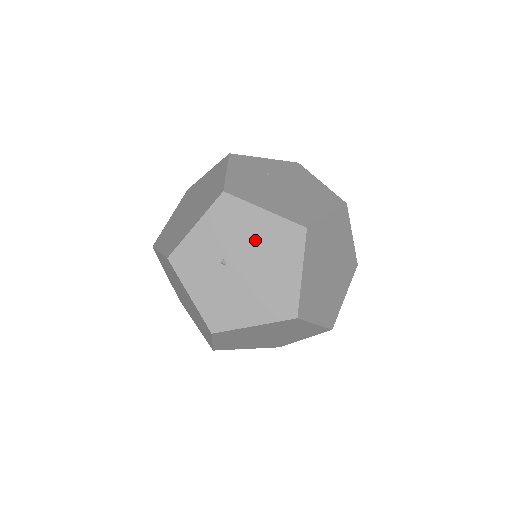
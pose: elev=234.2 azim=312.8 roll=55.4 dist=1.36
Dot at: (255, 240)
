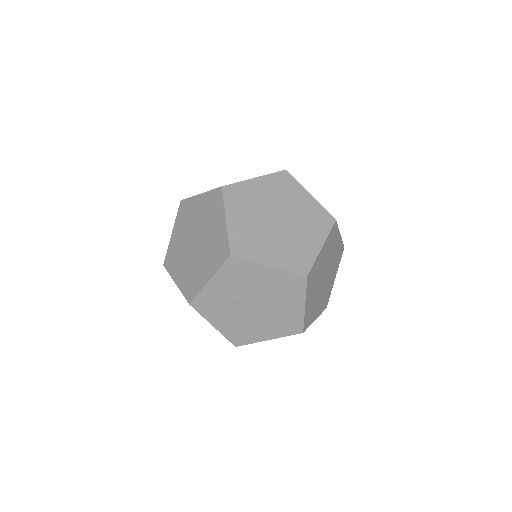
Dot at: (263, 287)
